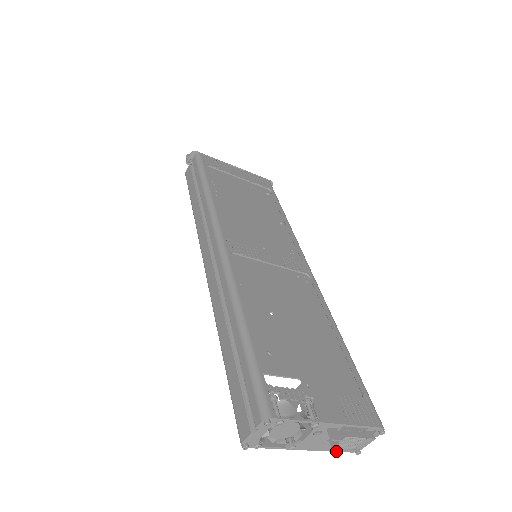
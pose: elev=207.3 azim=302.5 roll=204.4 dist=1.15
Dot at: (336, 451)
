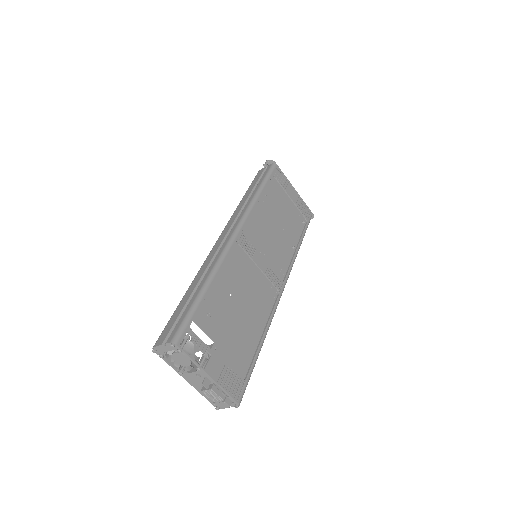
Dot at: (205, 397)
